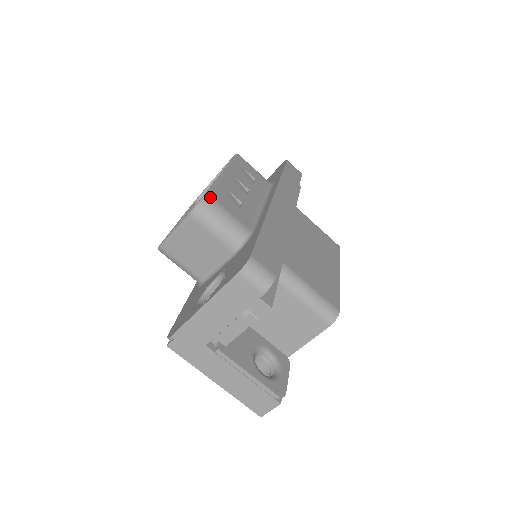
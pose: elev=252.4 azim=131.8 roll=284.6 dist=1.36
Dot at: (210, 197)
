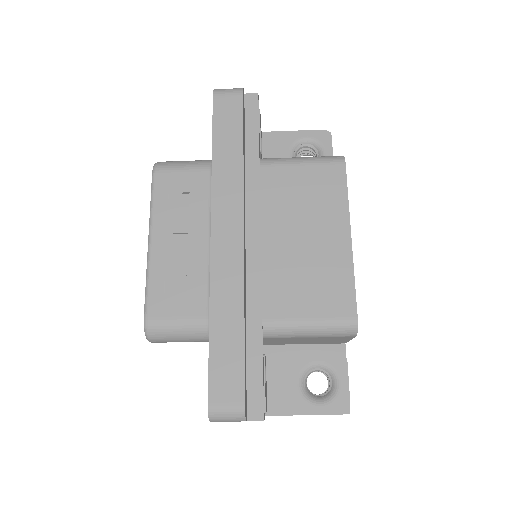
Dot at: (149, 321)
